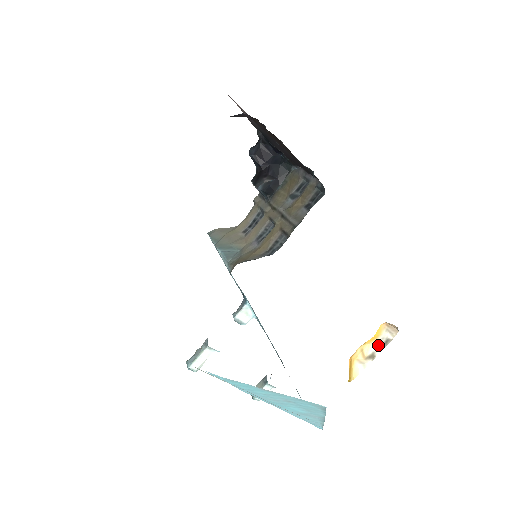
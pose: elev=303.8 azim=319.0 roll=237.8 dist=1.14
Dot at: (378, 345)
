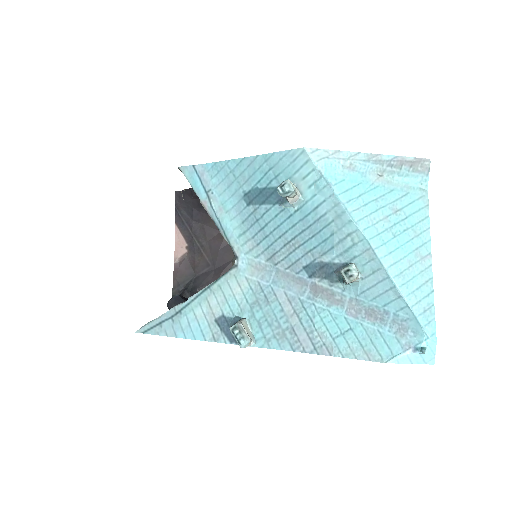
Dot at: occluded
